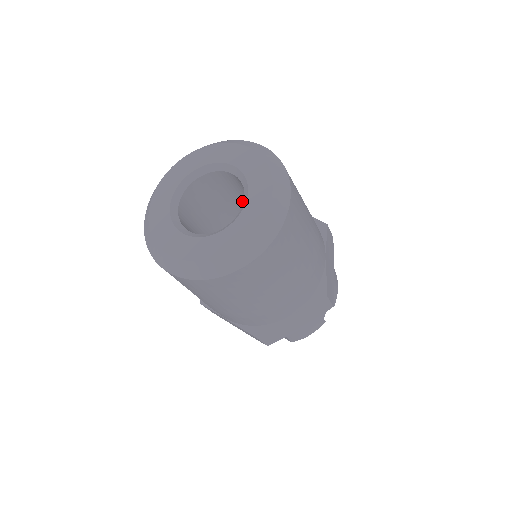
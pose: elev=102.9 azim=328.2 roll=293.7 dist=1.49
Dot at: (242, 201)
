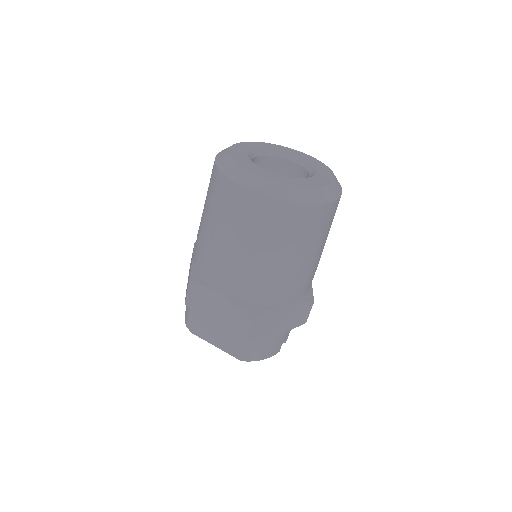
Dot at: occluded
